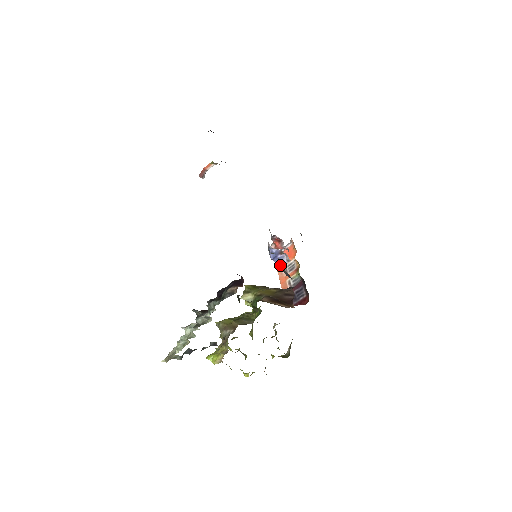
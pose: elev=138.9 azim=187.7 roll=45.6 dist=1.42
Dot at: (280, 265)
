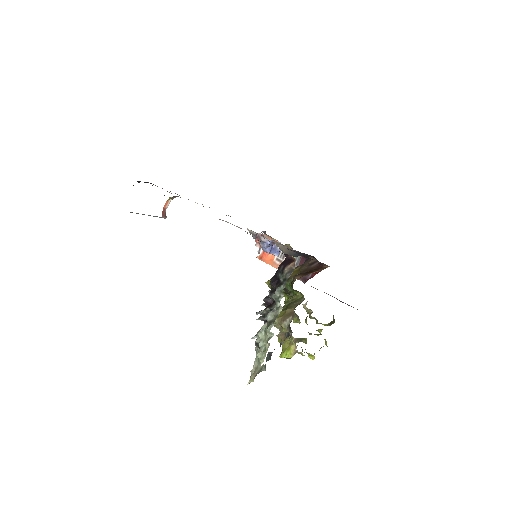
Dot at: (276, 255)
